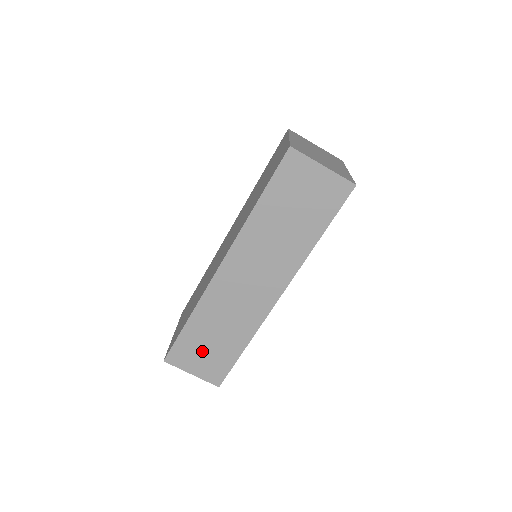
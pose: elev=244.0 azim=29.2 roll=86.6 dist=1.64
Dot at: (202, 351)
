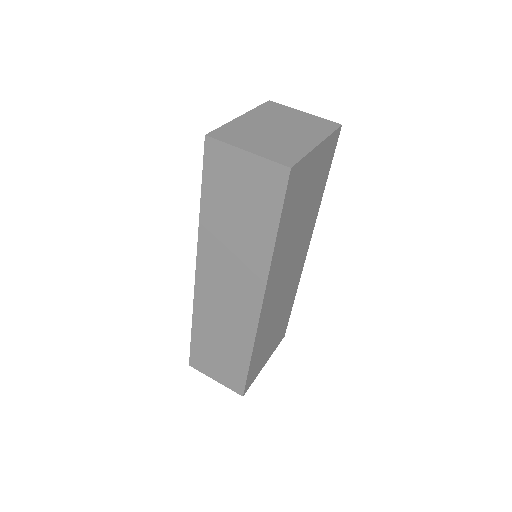
Dot at: (215, 359)
